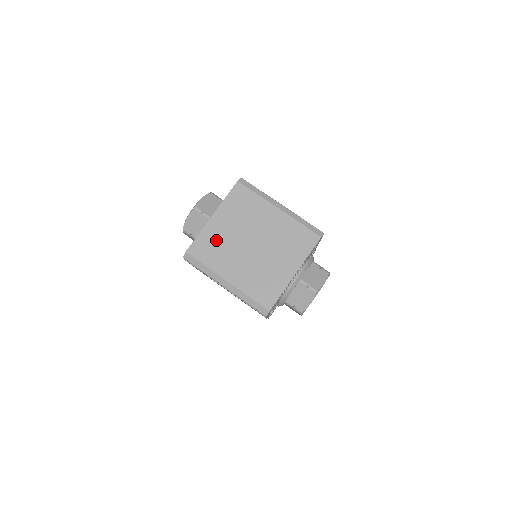
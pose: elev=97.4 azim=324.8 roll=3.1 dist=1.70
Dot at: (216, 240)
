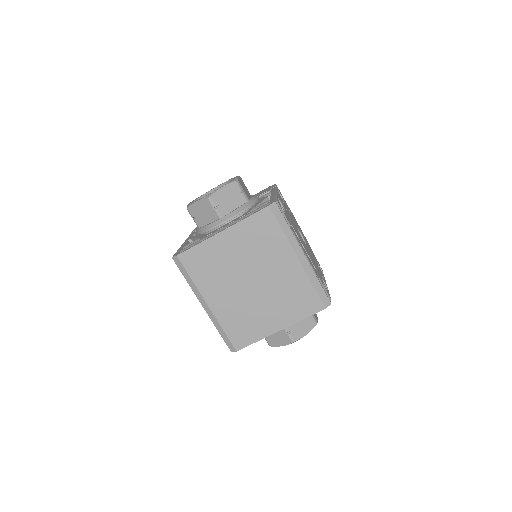
Dot at: (215, 259)
